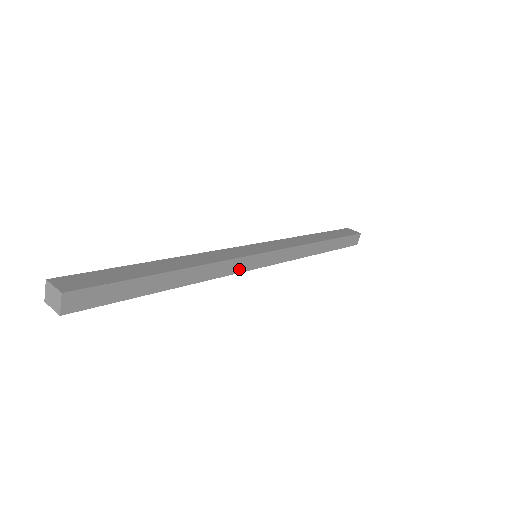
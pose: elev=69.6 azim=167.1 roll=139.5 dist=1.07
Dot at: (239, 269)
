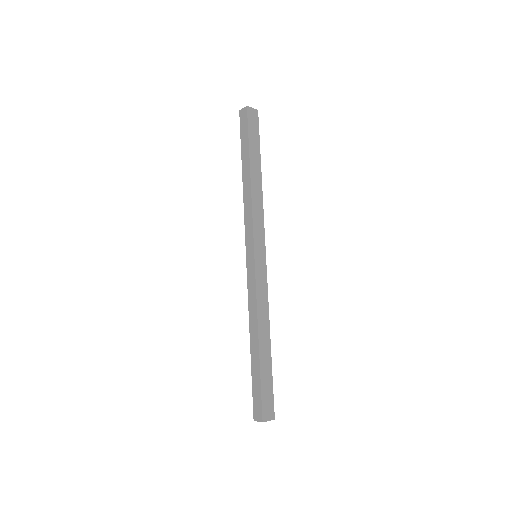
Dot at: occluded
